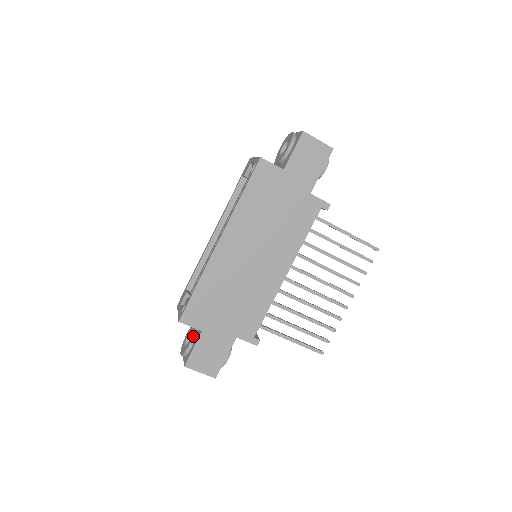
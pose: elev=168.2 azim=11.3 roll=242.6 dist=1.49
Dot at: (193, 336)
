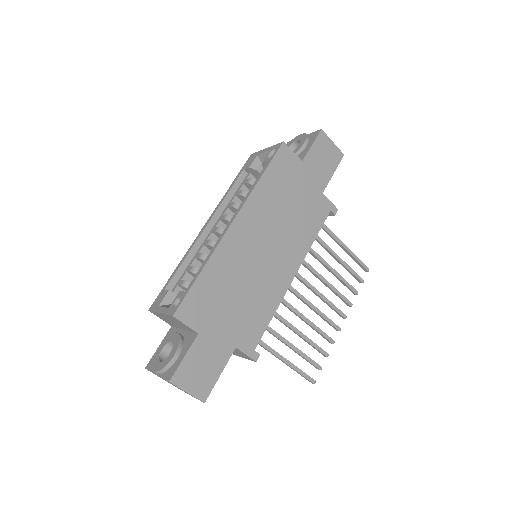
Dot at: (180, 343)
